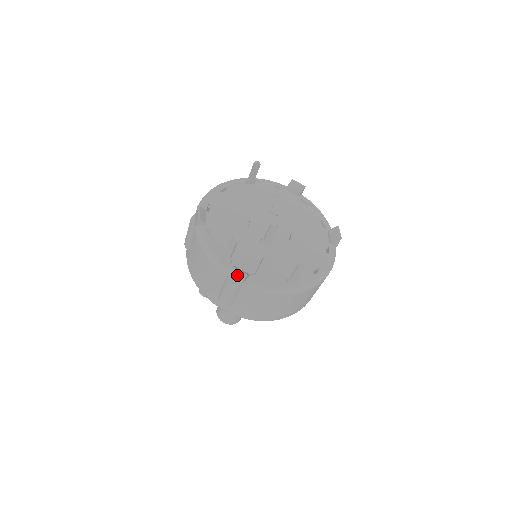
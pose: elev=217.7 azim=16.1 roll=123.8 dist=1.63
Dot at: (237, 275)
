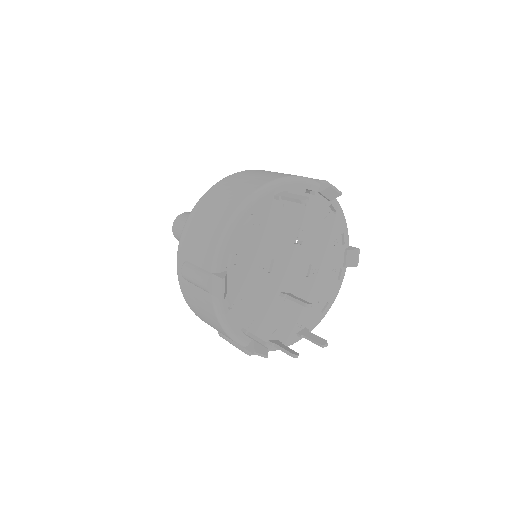
Dot at: occluded
